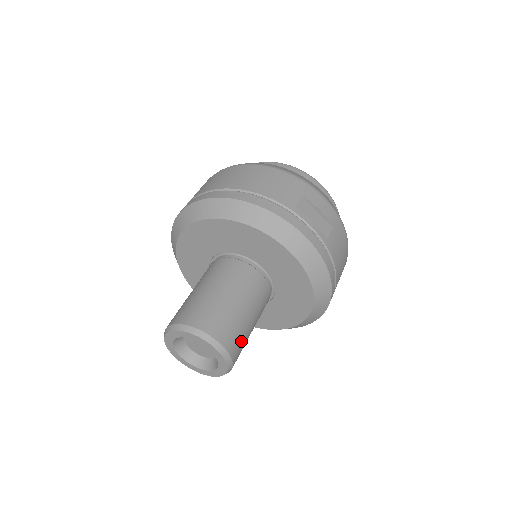
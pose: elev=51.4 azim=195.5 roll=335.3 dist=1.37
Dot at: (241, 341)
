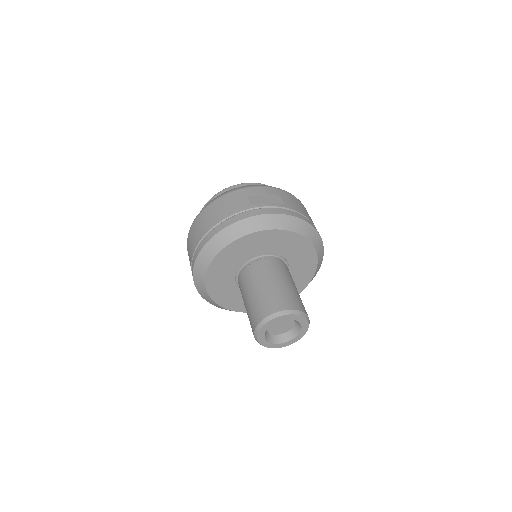
Dot at: (298, 300)
